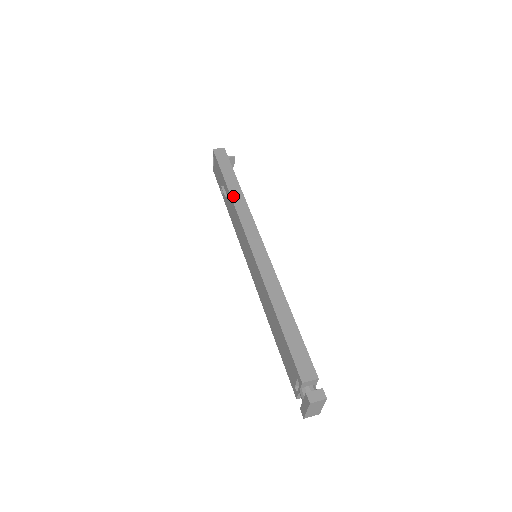
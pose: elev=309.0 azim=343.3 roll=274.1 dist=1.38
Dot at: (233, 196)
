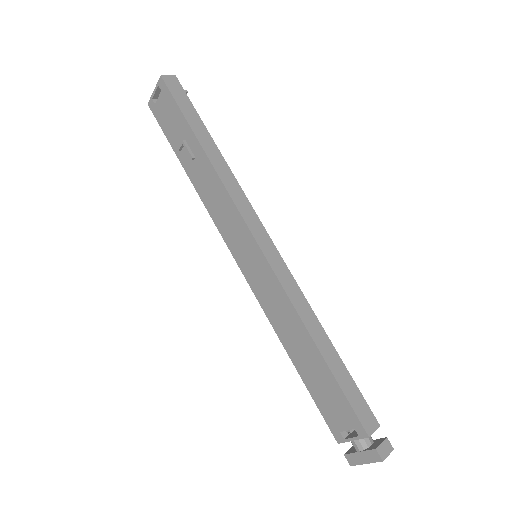
Dot at: (215, 164)
